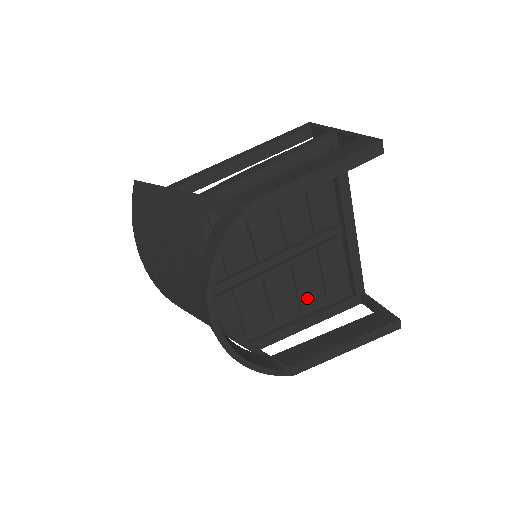
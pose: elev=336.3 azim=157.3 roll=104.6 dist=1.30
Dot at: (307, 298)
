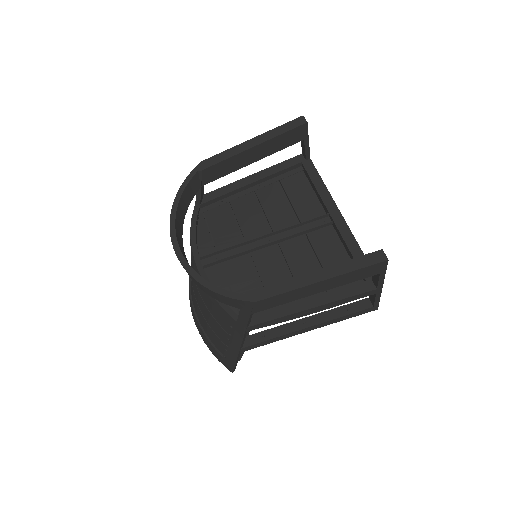
Dot at: occluded
